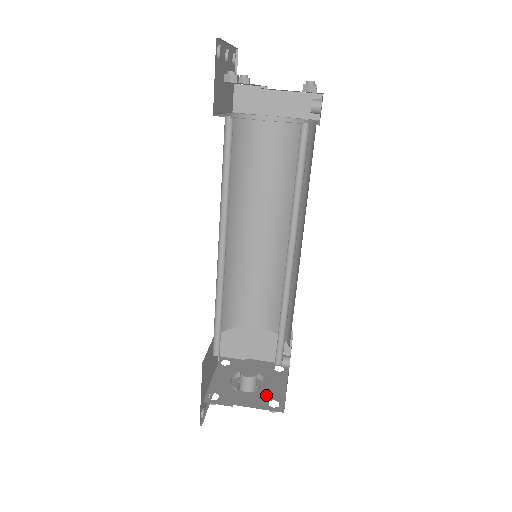
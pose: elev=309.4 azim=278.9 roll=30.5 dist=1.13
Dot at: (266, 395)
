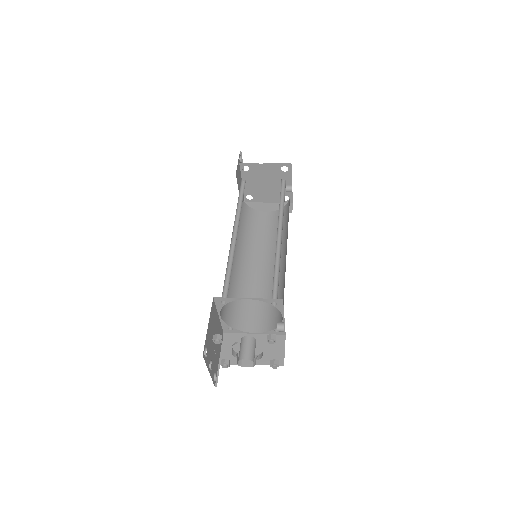
Dot at: occluded
